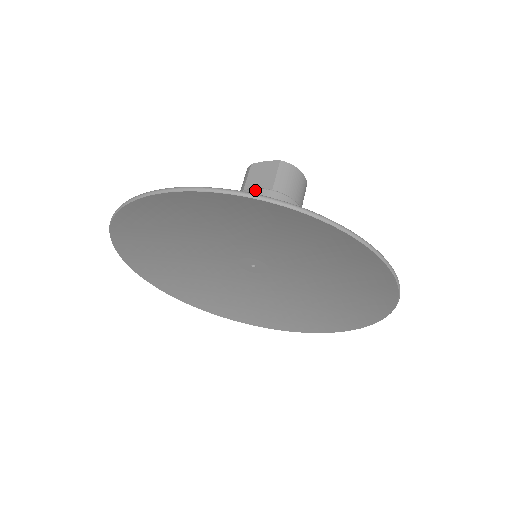
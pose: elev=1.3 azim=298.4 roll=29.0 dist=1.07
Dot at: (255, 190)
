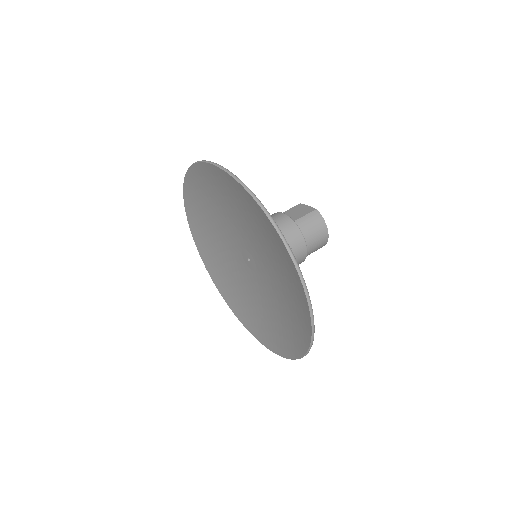
Dot at: (283, 214)
